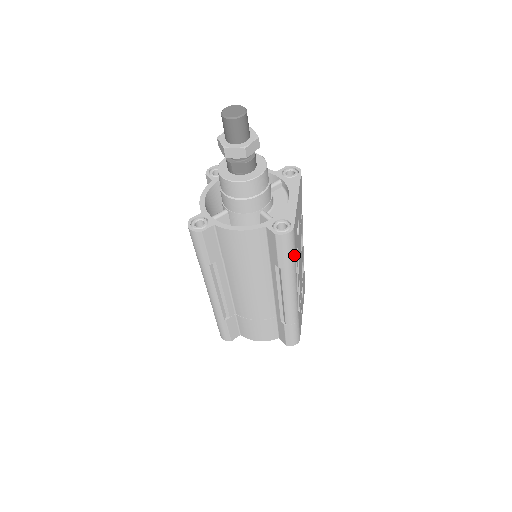
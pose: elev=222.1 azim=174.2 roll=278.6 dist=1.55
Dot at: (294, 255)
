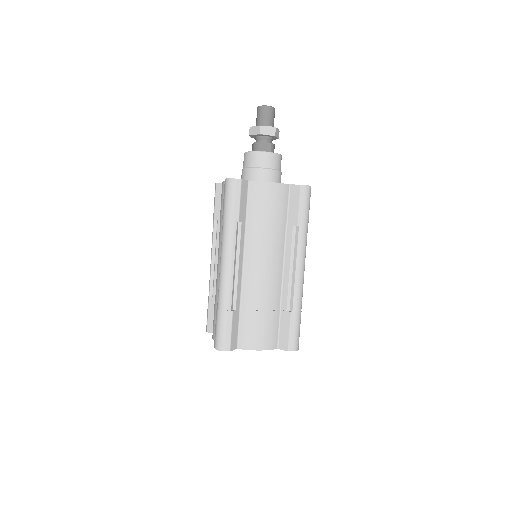
Dot at: (308, 217)
